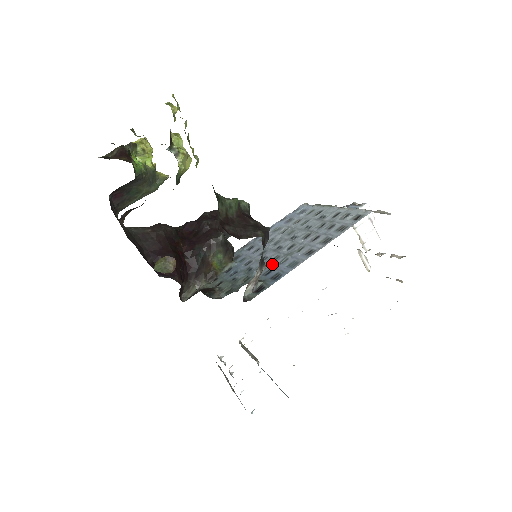
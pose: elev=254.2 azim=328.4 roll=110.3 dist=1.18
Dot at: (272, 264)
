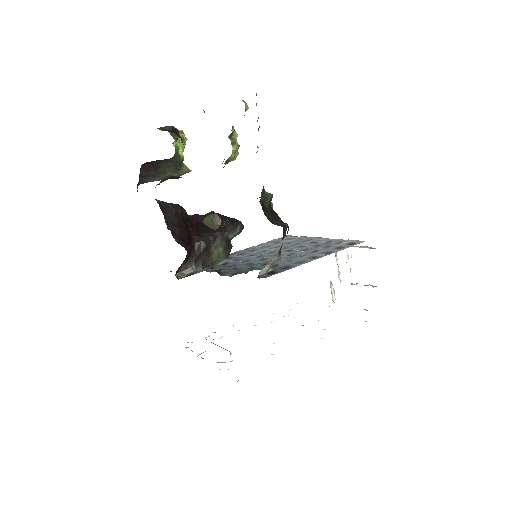
Dot at: (276, 261)
